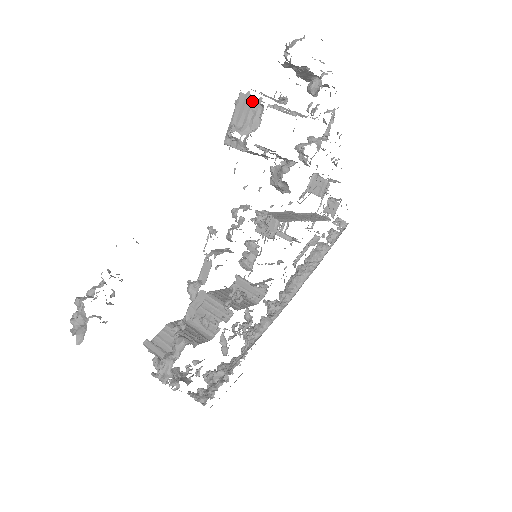
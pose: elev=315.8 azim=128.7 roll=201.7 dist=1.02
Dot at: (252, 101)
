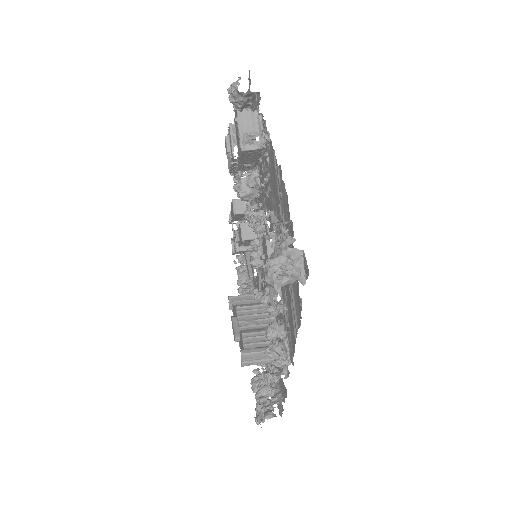
Dot at: (250, 114)
